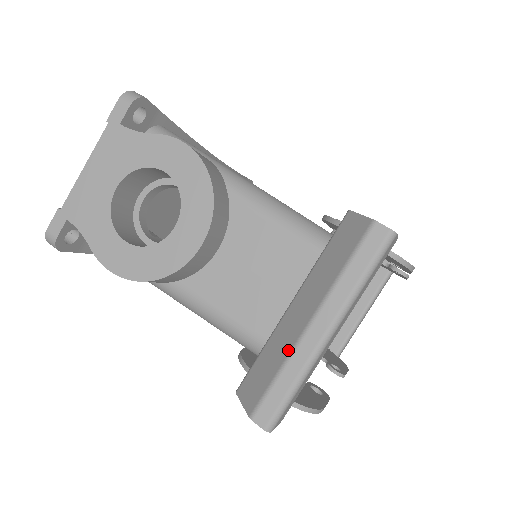
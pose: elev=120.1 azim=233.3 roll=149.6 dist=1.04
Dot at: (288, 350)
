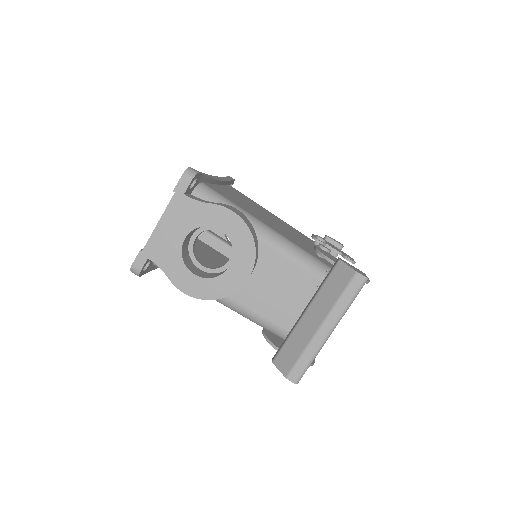
Dot at: (307, 341)
